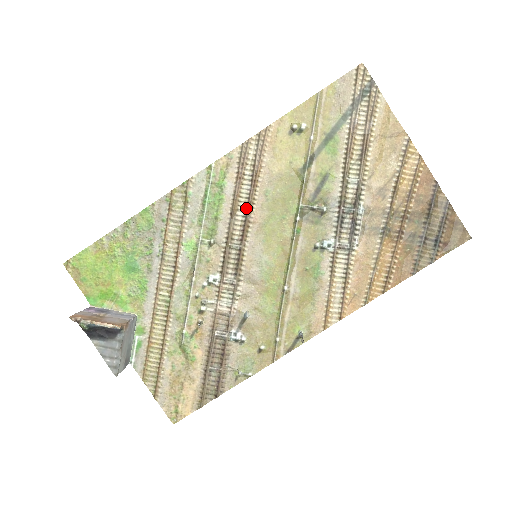
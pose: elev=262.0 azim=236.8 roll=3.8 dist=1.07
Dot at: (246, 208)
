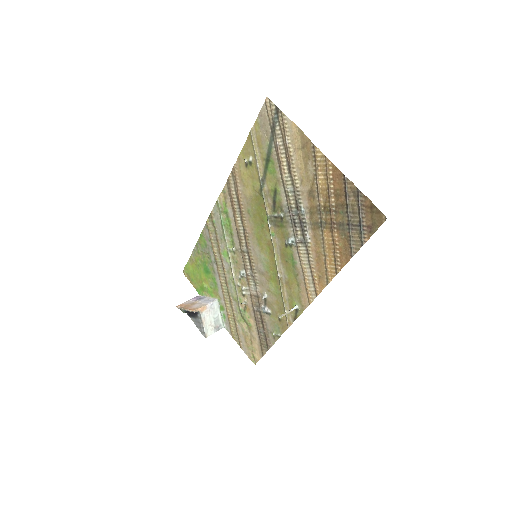
Dot at: (242, 224)
